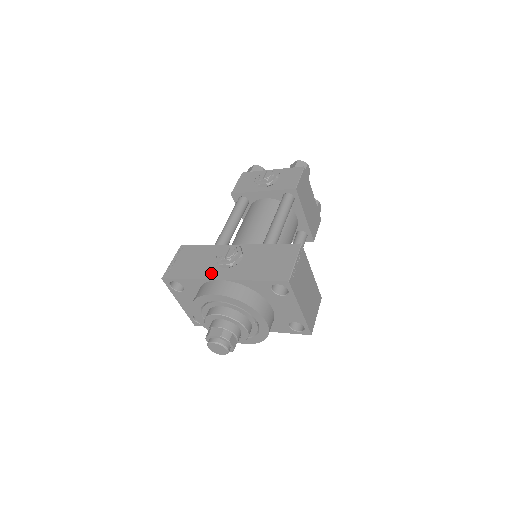
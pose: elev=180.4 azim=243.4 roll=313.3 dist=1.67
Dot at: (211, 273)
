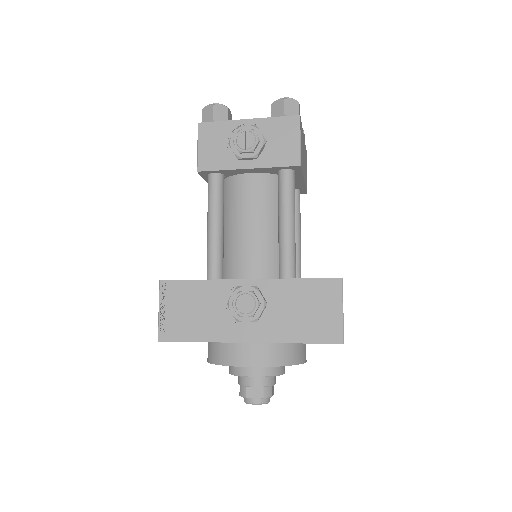
Dot at: (229, 332)
